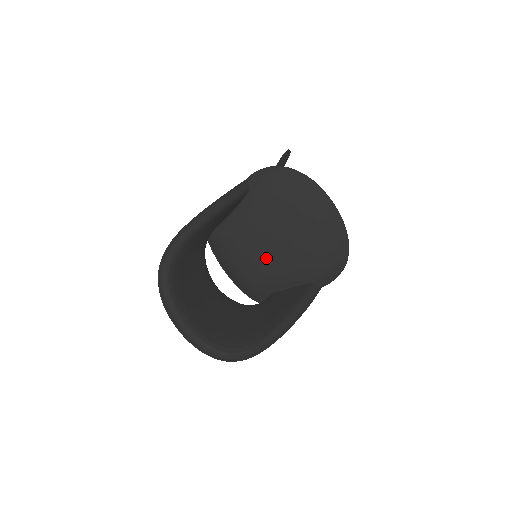
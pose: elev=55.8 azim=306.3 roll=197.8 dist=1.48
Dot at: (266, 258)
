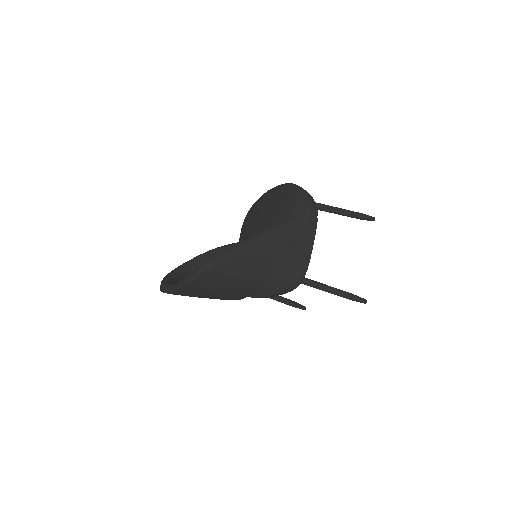
Dot at: occluded
